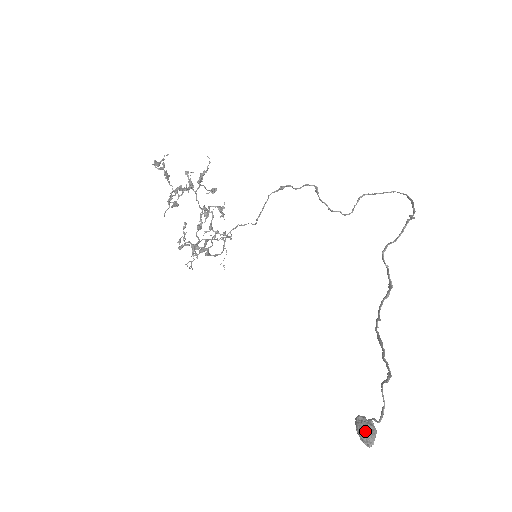
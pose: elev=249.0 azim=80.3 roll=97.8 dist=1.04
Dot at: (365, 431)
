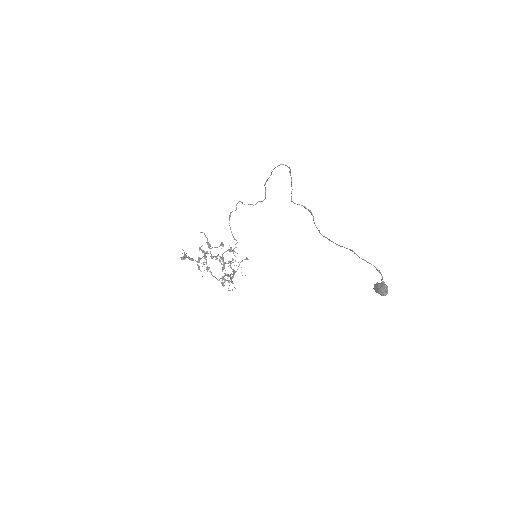
Dot at: (378, 289)
